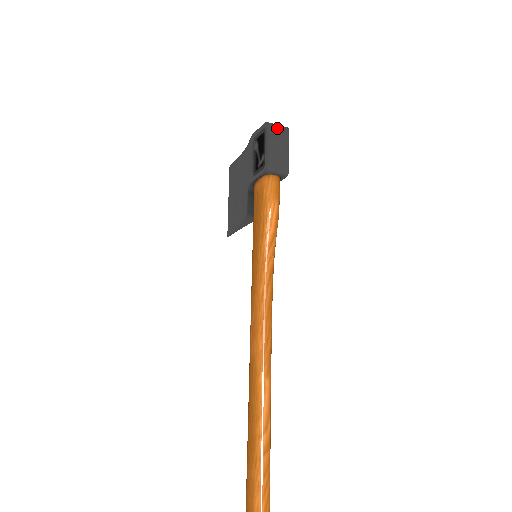
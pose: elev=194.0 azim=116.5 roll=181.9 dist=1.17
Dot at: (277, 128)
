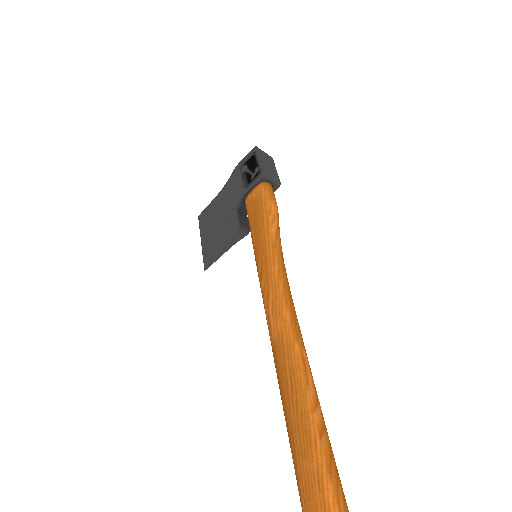
Dot at: (264, 153)
